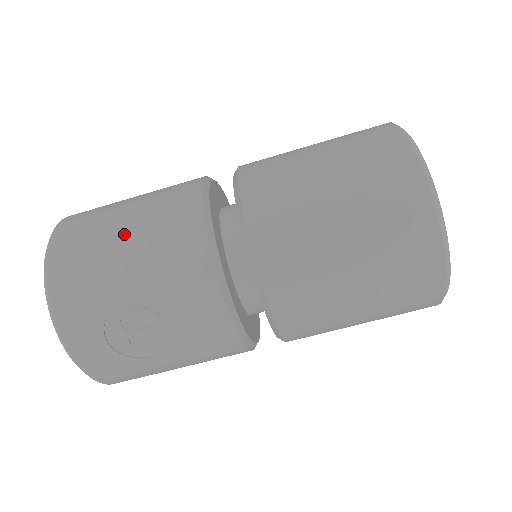
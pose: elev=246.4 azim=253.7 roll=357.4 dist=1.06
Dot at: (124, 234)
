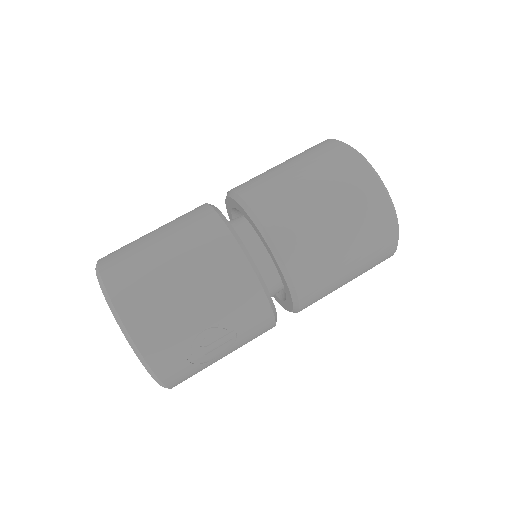
Dot at: (181, 277)
